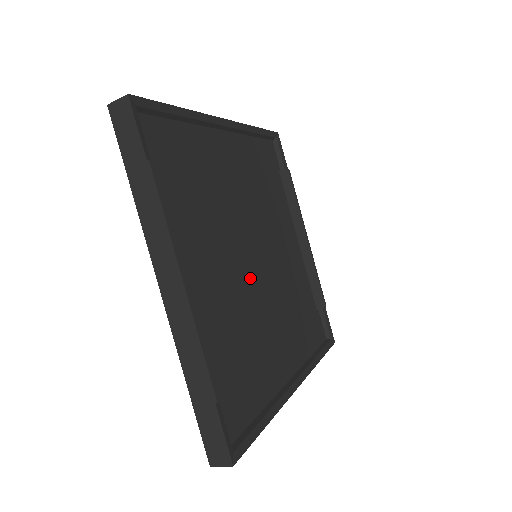
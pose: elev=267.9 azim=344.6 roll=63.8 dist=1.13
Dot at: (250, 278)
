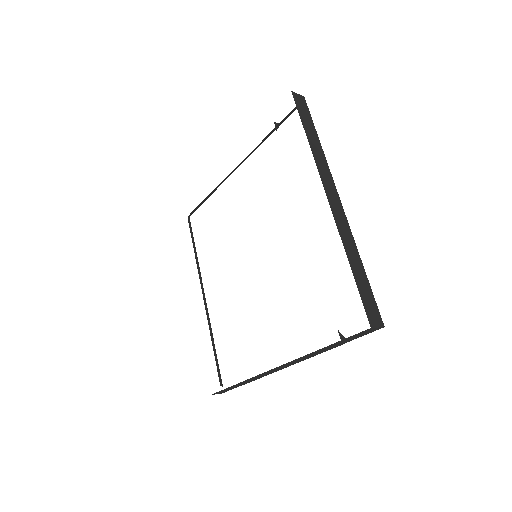
Dot at: occluded
